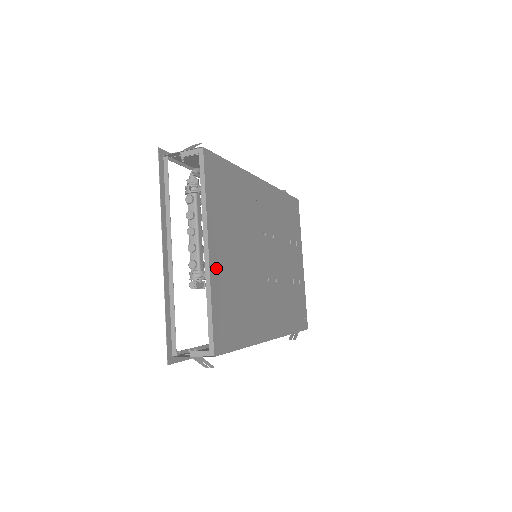
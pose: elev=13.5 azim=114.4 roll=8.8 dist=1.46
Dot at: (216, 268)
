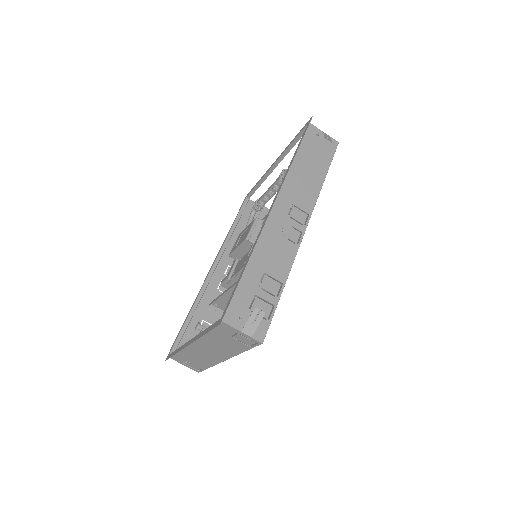
Dot at: occluded
